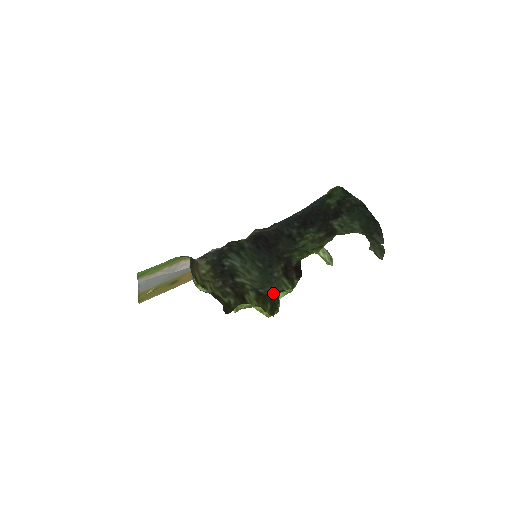
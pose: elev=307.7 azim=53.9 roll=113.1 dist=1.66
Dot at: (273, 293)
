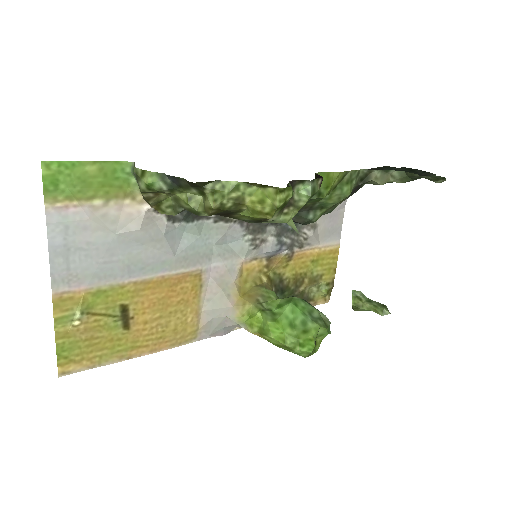
Dot at: occluded
